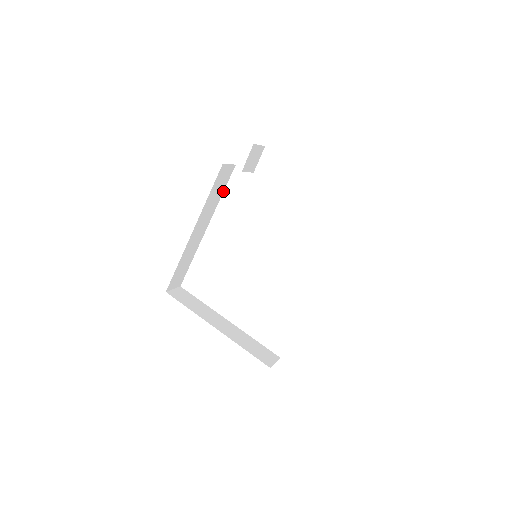
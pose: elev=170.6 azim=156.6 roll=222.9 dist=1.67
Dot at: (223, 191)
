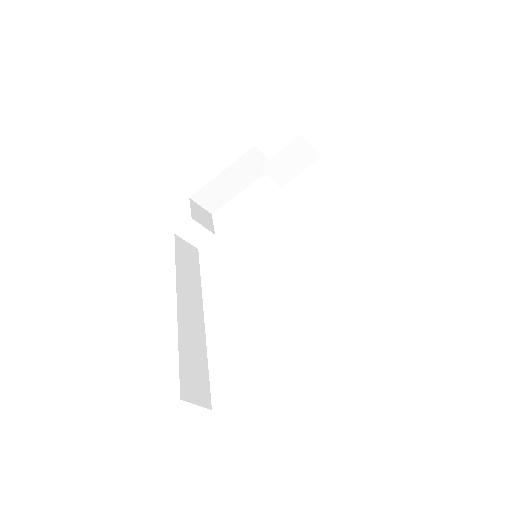
Dot at: (199, 275)
